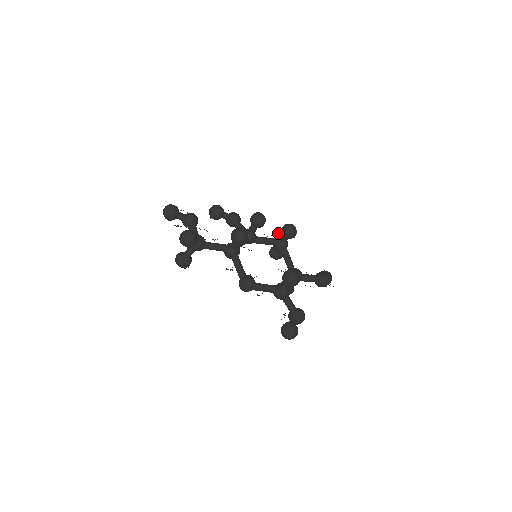
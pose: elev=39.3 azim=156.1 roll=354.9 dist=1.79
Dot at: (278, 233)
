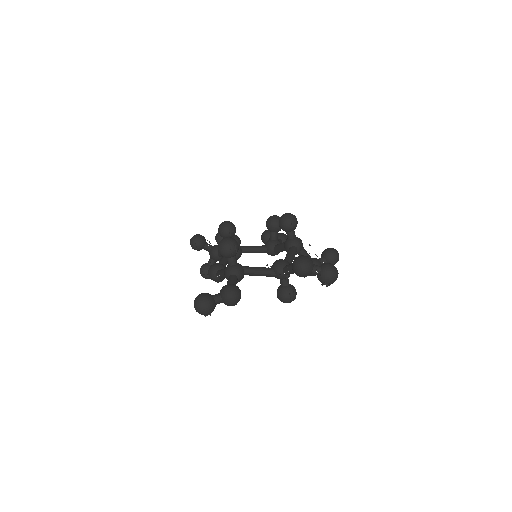
Dot at: occluded
